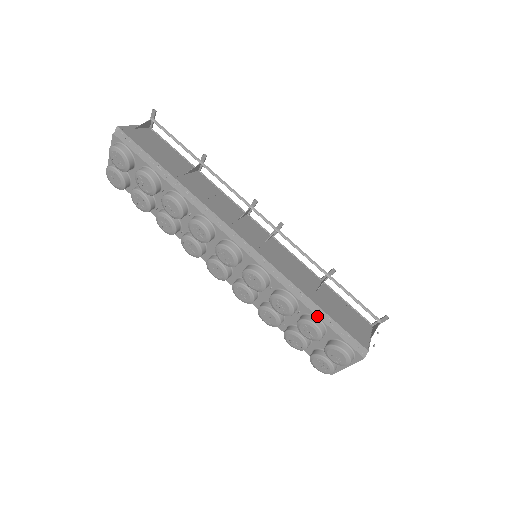
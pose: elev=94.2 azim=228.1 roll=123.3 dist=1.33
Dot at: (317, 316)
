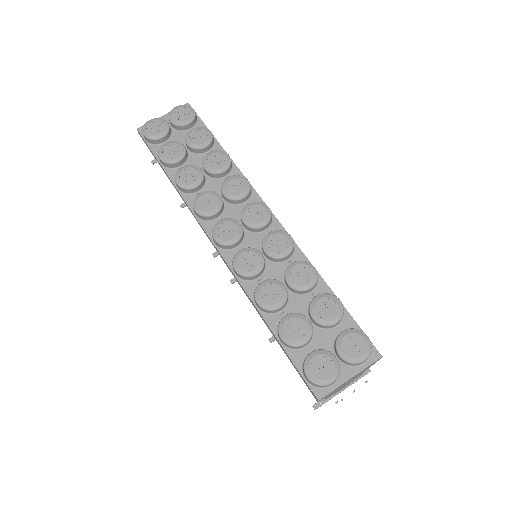
Dot at: occluded
